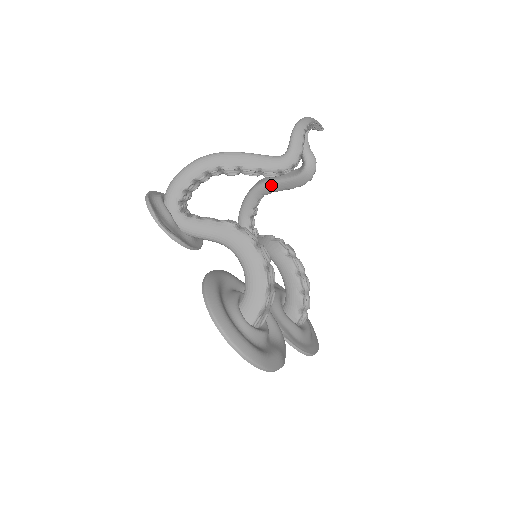
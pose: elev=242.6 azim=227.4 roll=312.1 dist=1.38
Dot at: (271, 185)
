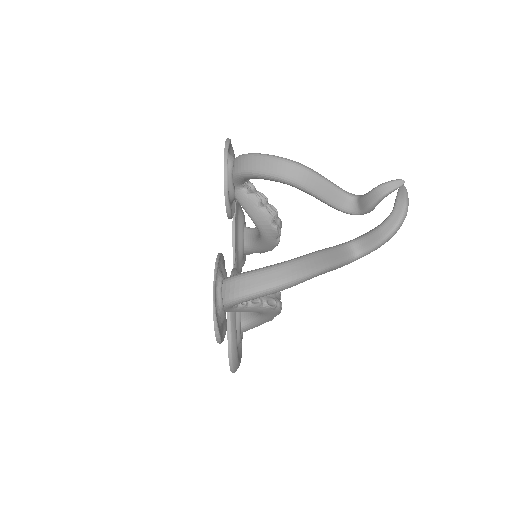
Dot at: (309, 194)
